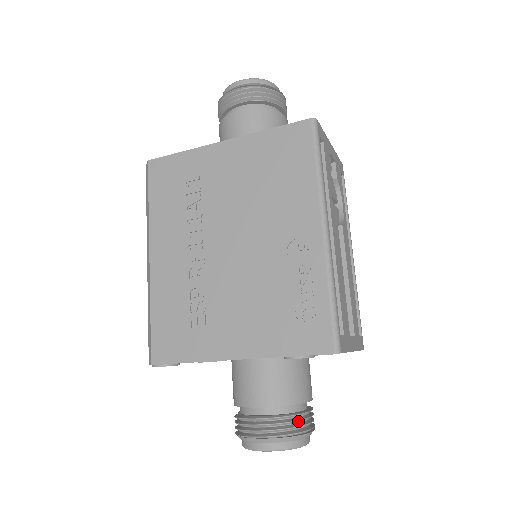
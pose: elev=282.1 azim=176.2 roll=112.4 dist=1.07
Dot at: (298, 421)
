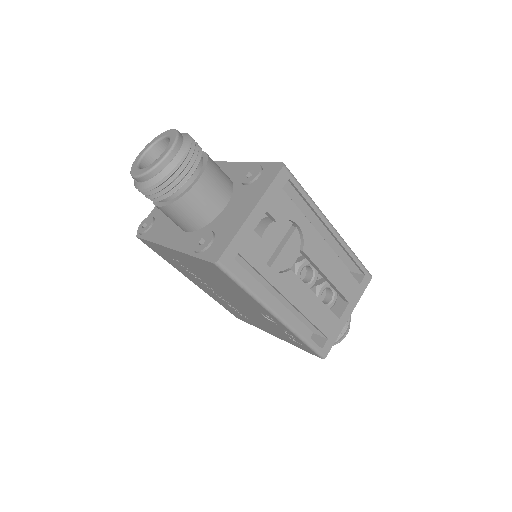
Dot at: occluded
